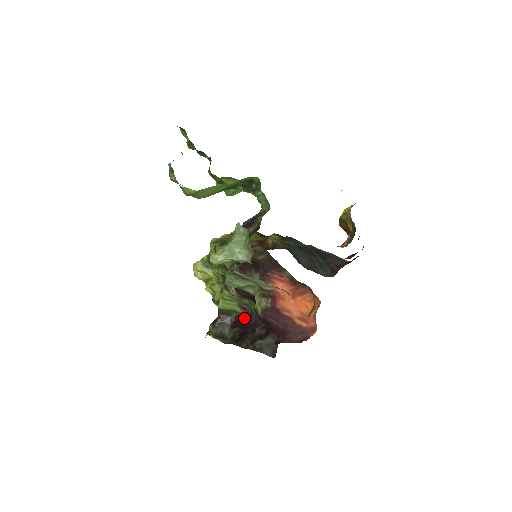
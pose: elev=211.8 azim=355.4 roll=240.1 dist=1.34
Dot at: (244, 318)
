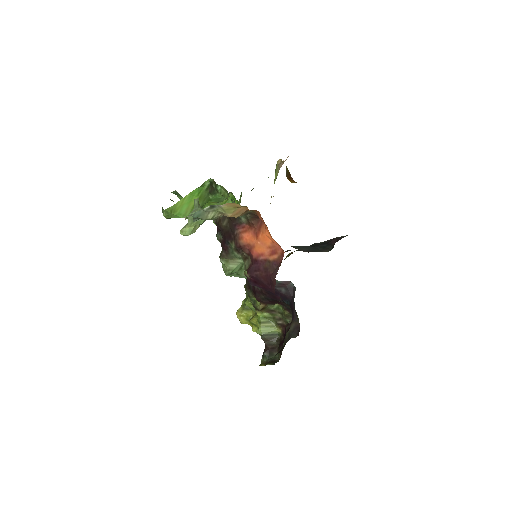
Dot at: (284, 334)
